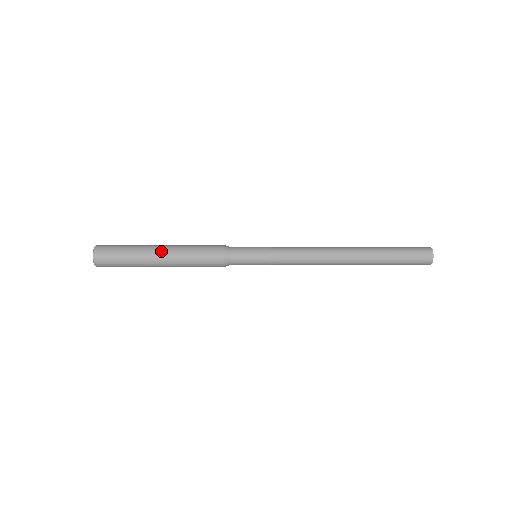
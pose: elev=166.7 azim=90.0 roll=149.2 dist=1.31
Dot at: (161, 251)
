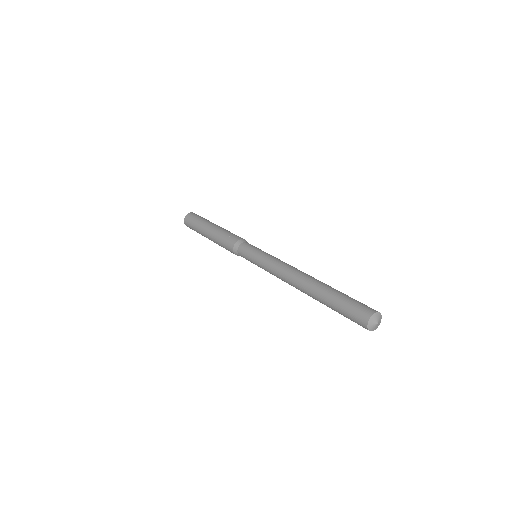
Dot at: (207, 236)
